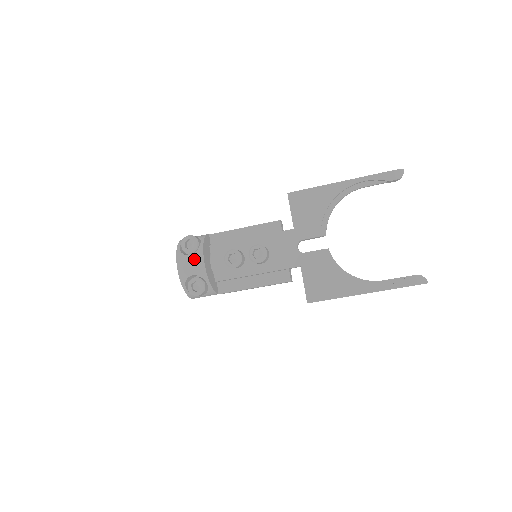
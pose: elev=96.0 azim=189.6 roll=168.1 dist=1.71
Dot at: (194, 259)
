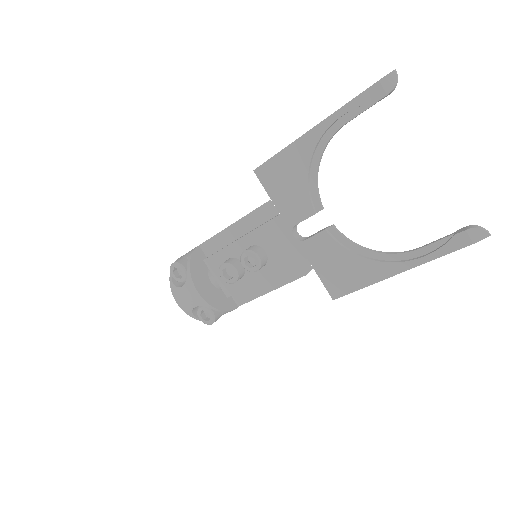
Dot at: (187, 291)
